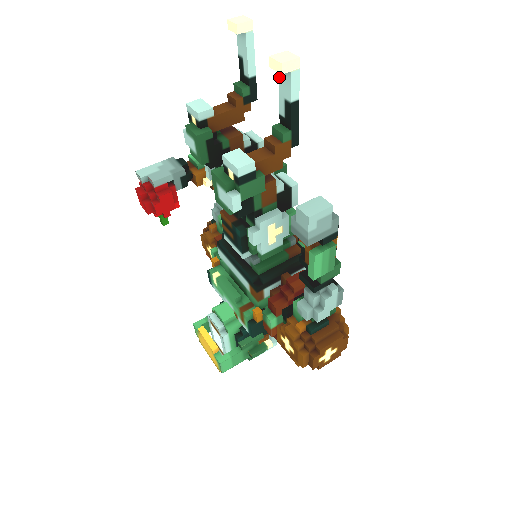
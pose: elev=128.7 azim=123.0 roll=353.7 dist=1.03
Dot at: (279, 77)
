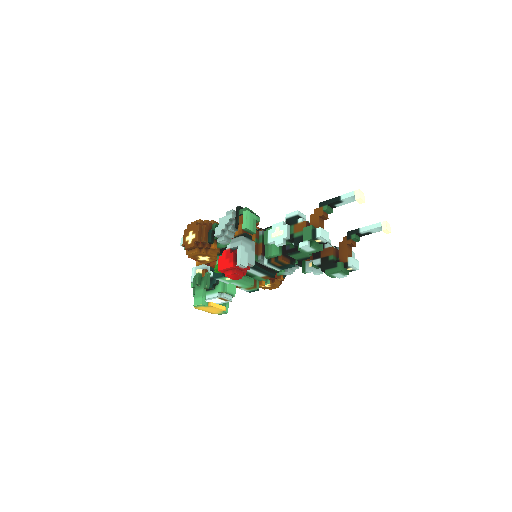
Dot at: (377, 228)
